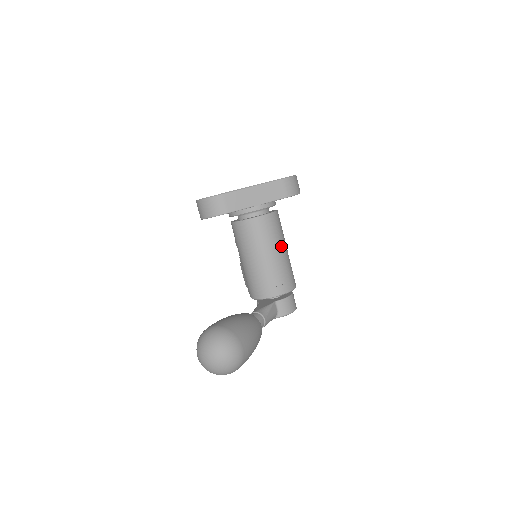
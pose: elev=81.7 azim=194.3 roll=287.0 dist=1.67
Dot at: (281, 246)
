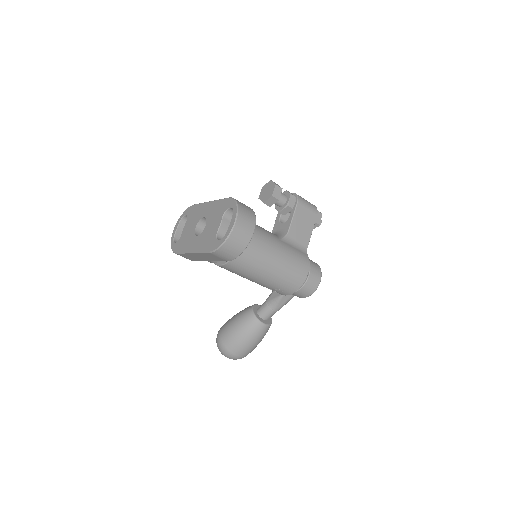
Dot at: (259, 275)
